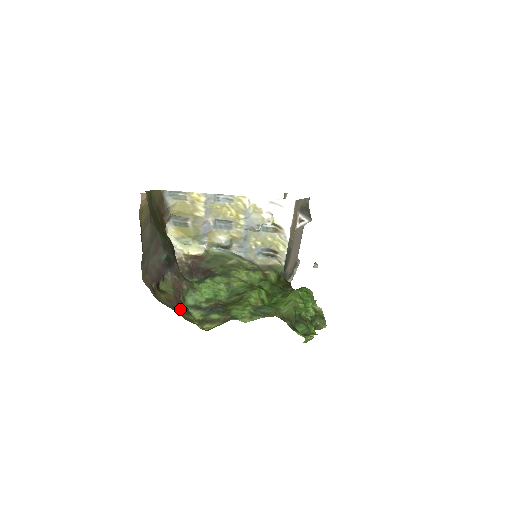
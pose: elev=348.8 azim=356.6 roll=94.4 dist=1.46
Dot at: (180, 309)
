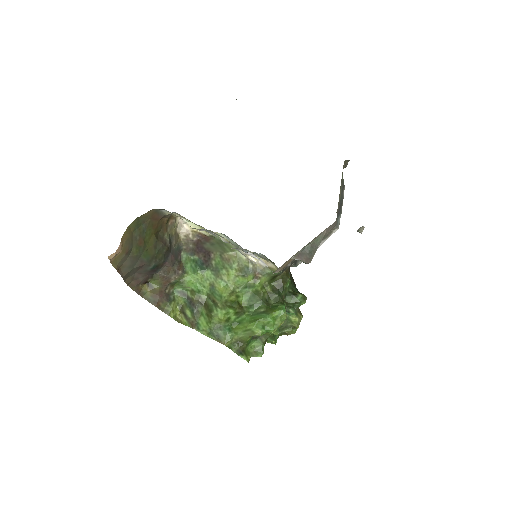
Dot at: (162, 302)
